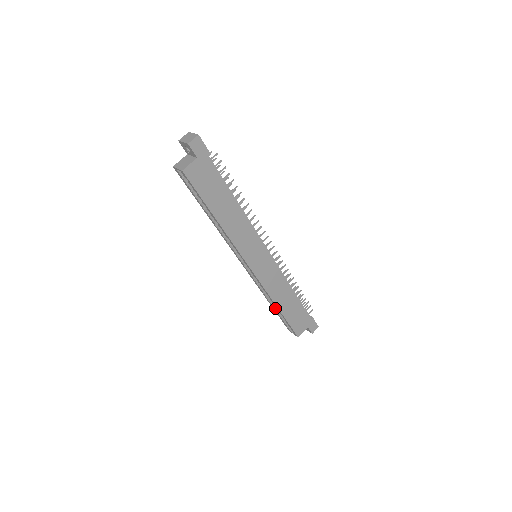
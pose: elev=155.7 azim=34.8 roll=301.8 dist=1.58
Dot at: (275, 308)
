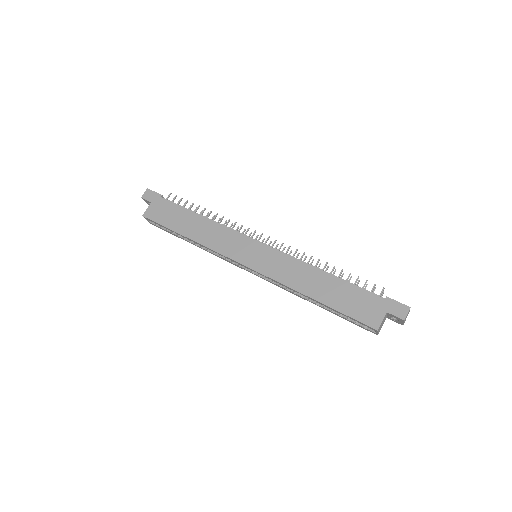
Dot at: (326, 308)
